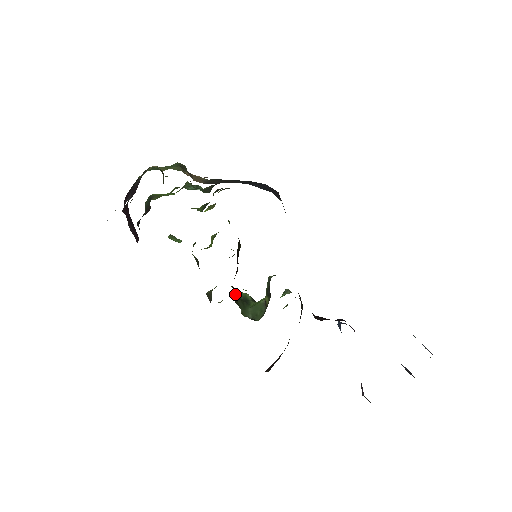
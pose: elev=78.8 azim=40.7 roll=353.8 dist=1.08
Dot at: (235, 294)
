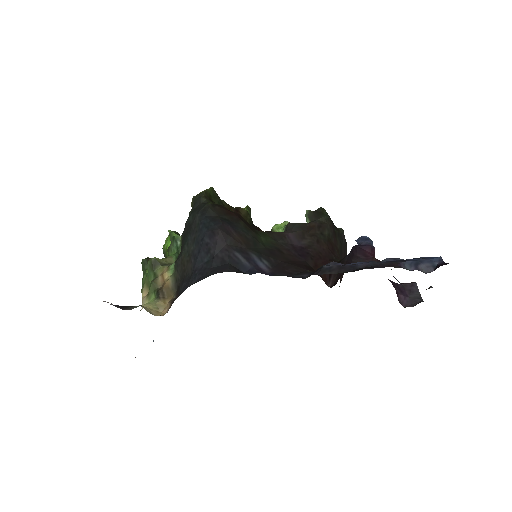
Dot at: occluded
